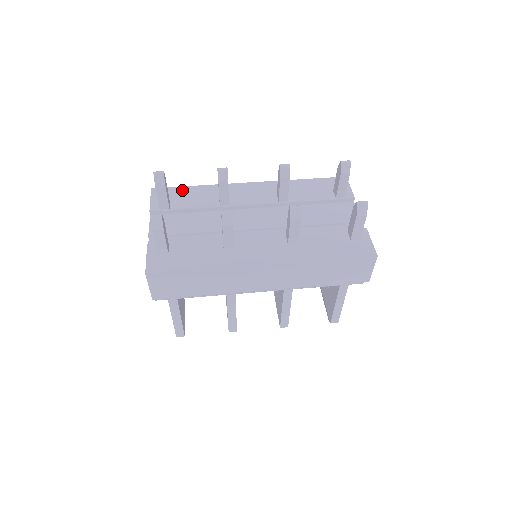
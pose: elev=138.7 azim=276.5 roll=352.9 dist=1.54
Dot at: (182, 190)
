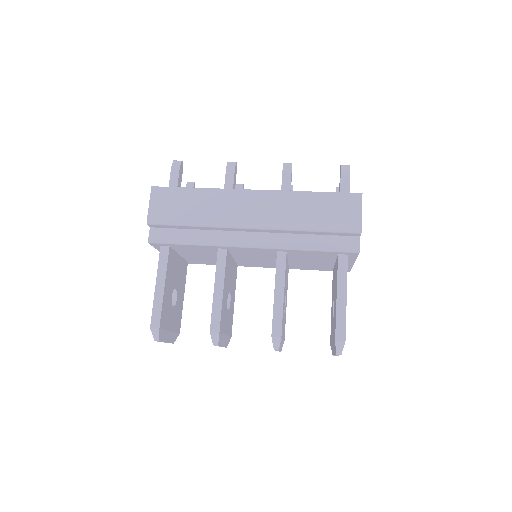
Dot at: occluded
